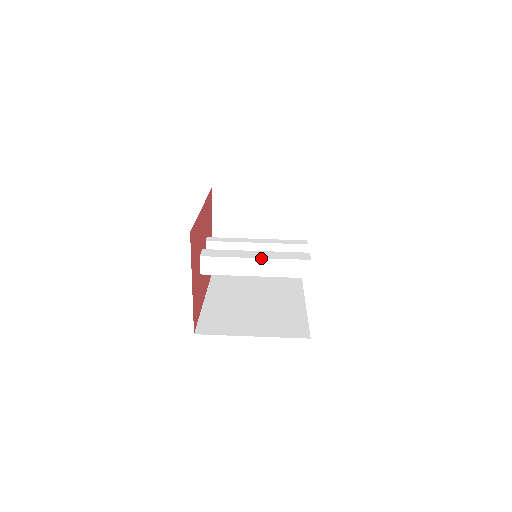
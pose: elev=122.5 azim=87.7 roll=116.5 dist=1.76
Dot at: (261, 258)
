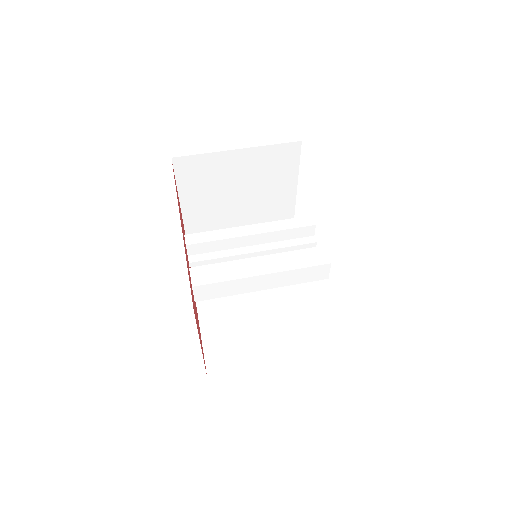
Dot at: (270, 273)
